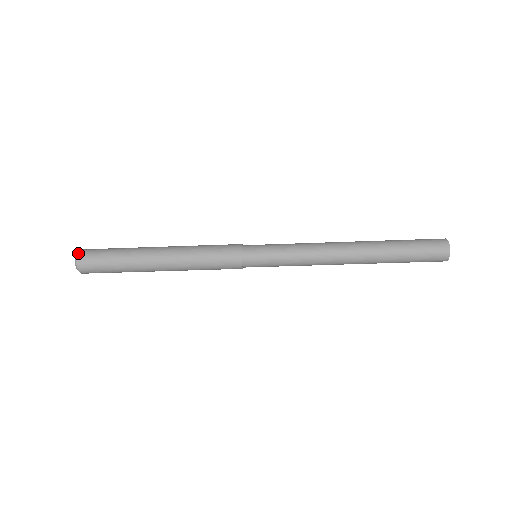
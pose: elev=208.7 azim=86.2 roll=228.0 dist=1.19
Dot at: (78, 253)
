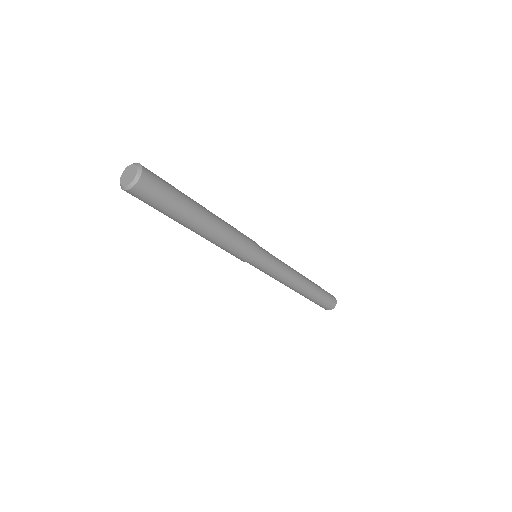
Dot at: (143, 173)
